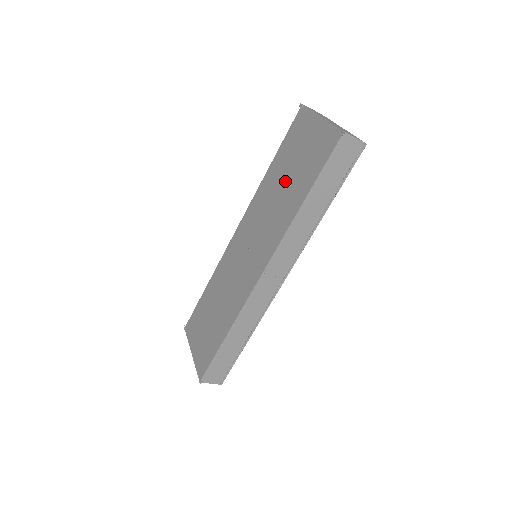
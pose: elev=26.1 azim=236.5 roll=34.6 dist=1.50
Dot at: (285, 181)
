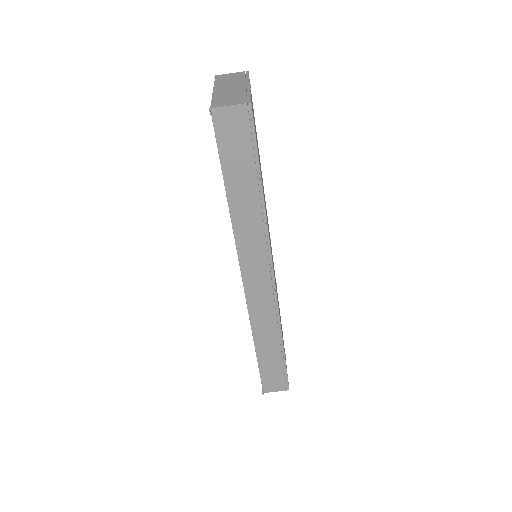
Dot at: occluded
